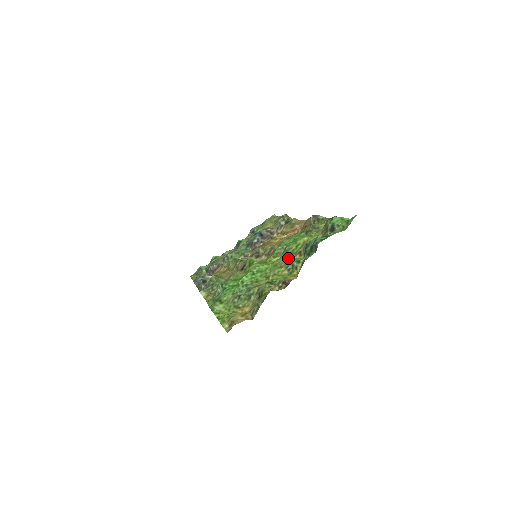
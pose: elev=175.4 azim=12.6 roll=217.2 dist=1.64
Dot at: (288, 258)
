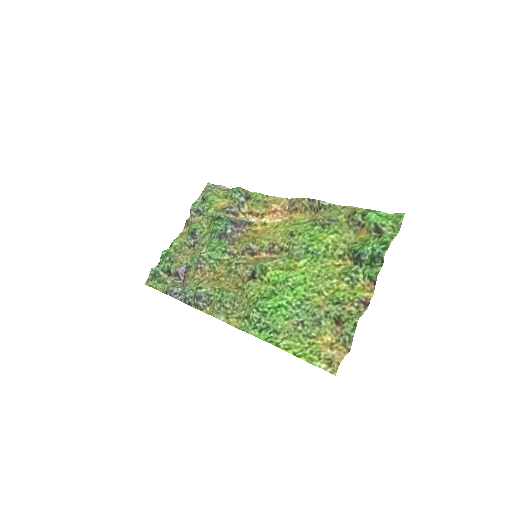
Dot at: (327, 264)
